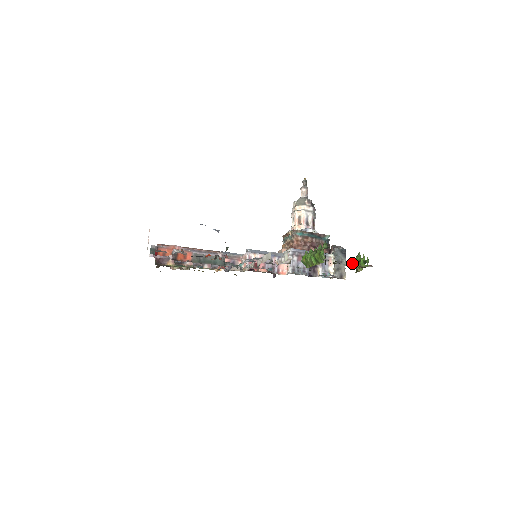
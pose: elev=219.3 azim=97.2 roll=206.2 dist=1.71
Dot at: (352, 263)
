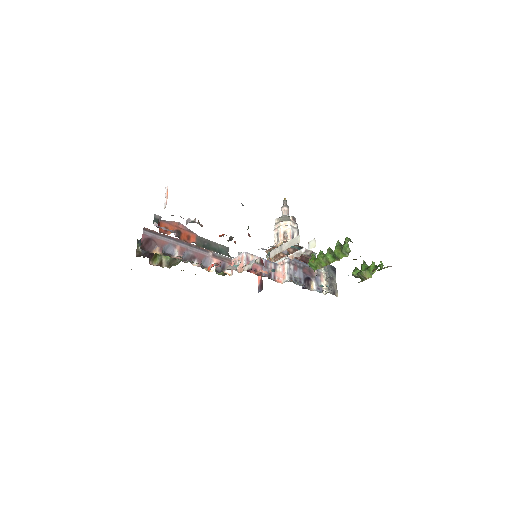
Dot at: (356, 272)
